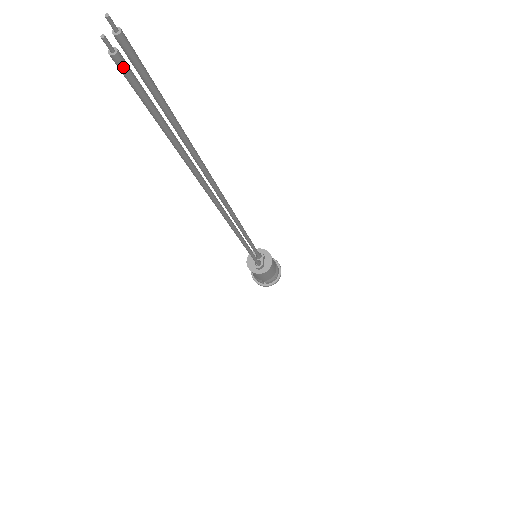
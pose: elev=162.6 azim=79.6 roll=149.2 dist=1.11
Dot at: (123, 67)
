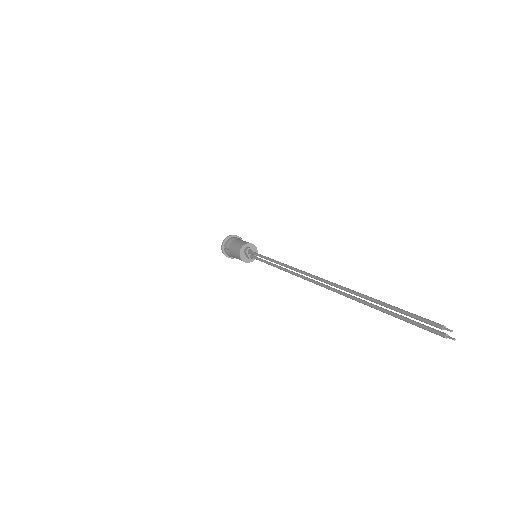
Dot at: (441, 334)
